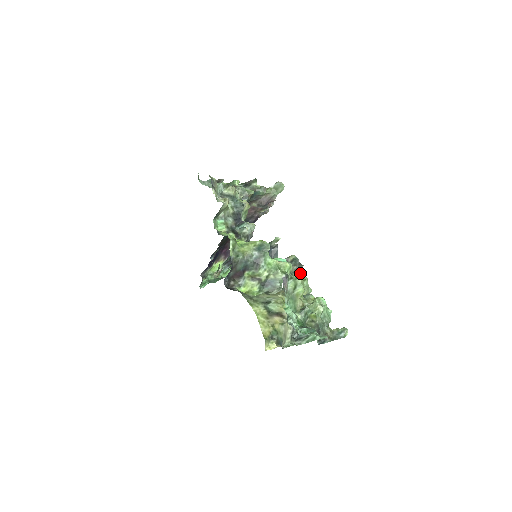
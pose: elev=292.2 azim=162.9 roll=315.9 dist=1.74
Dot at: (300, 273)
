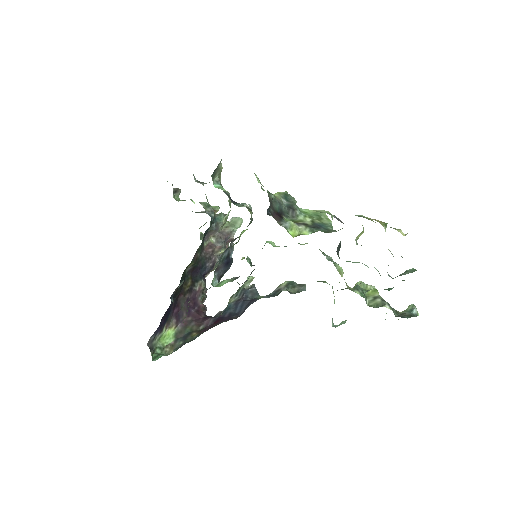
Dot at: occluded
